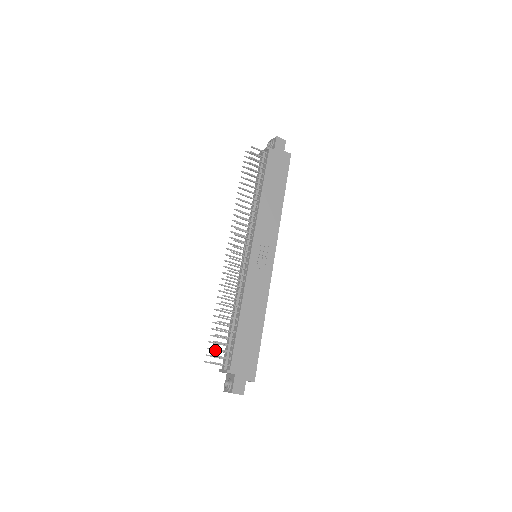
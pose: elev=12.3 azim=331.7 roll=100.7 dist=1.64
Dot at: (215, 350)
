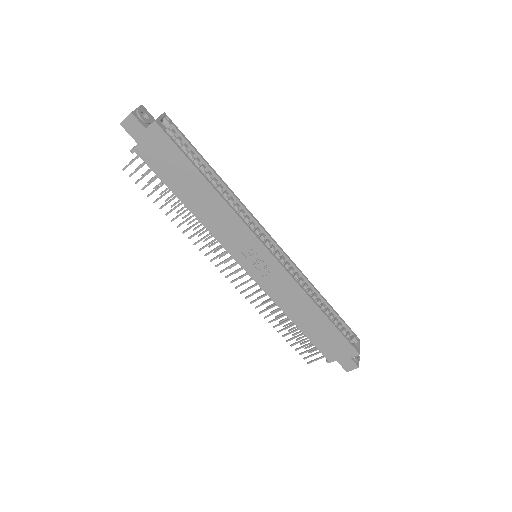
Dot at: occluded
